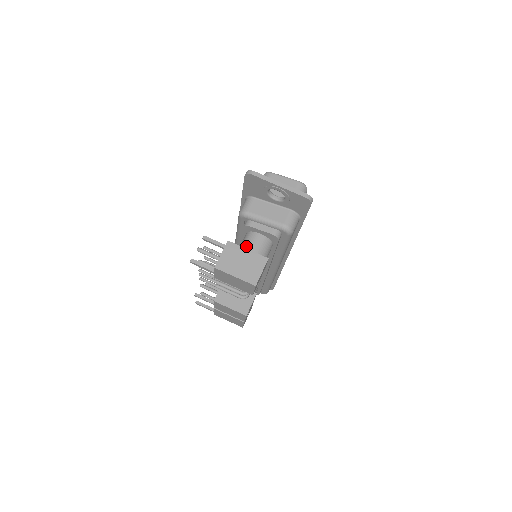
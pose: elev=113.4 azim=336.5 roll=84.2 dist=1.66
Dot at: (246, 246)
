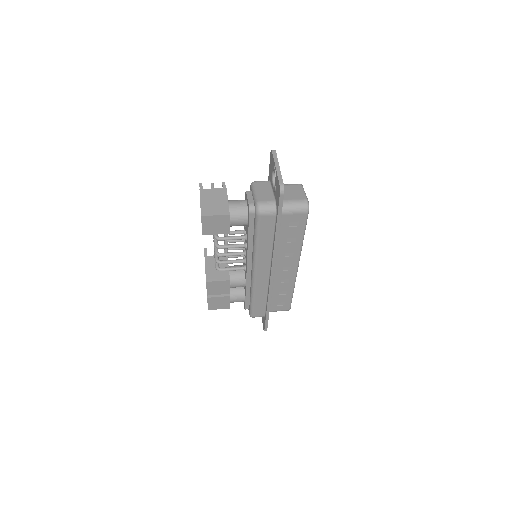
Dot at: (231, 200)
